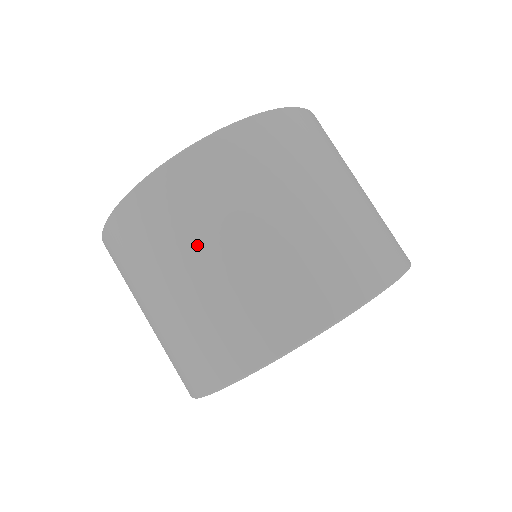
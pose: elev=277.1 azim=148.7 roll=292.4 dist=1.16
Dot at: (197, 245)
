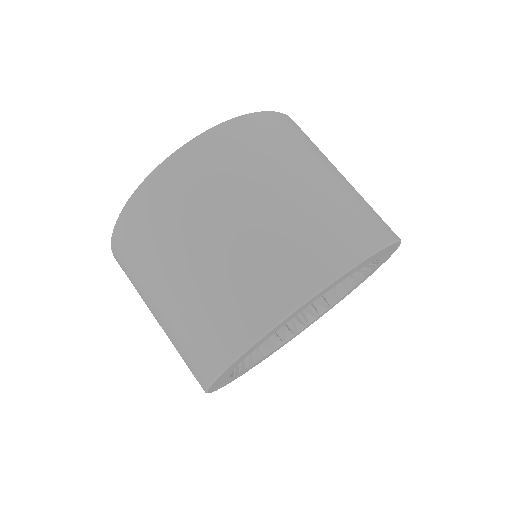
Dot at: (262, 180)
